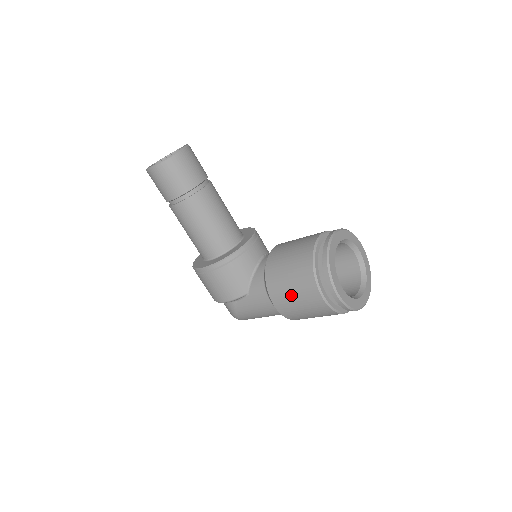
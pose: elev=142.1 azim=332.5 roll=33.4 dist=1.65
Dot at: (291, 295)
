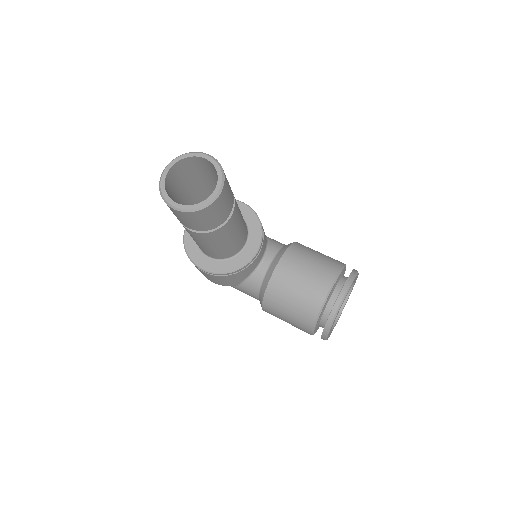
Dot at: (284, 319)
